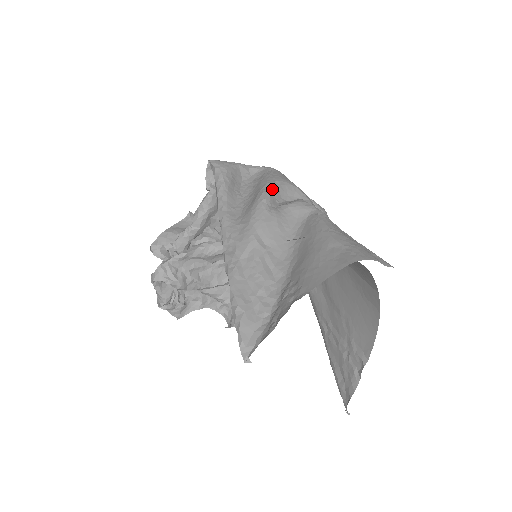
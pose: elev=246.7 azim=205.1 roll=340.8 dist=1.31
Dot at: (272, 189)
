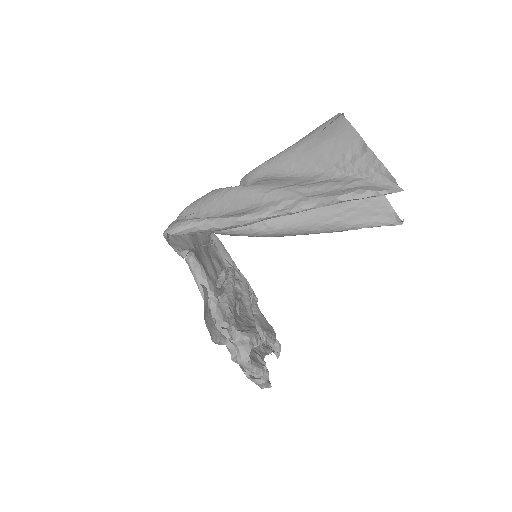
Dot at: (228, 187)
